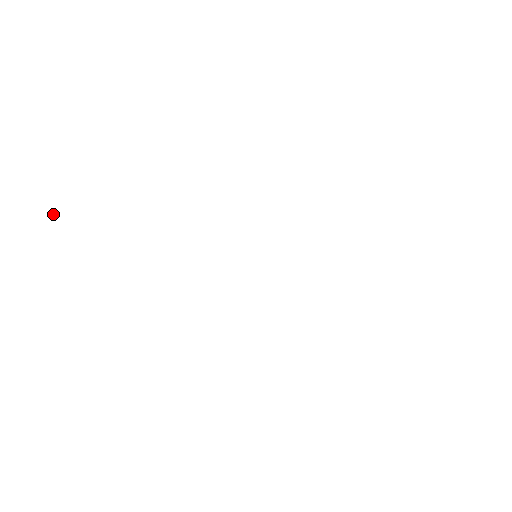
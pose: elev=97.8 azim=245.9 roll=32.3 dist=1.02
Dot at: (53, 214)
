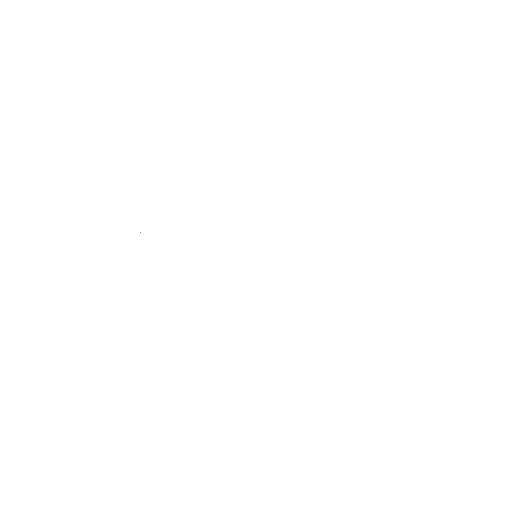
Dot at: occluded
